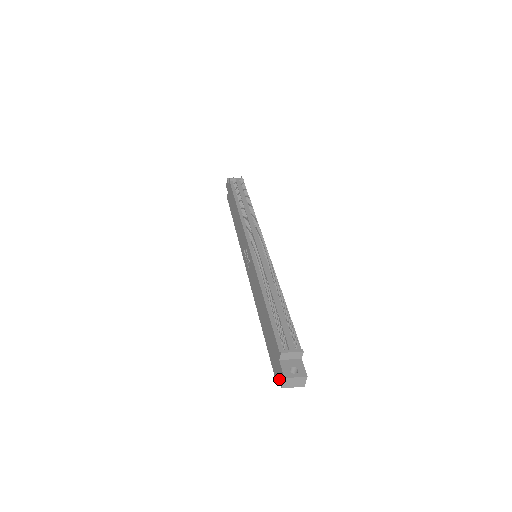
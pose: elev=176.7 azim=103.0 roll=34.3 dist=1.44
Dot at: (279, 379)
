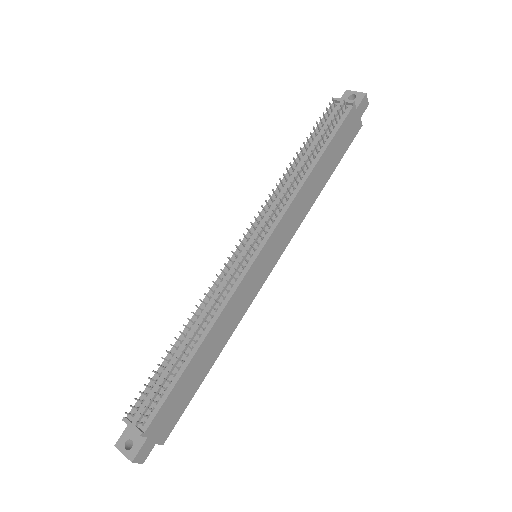
Dot at: occluded
